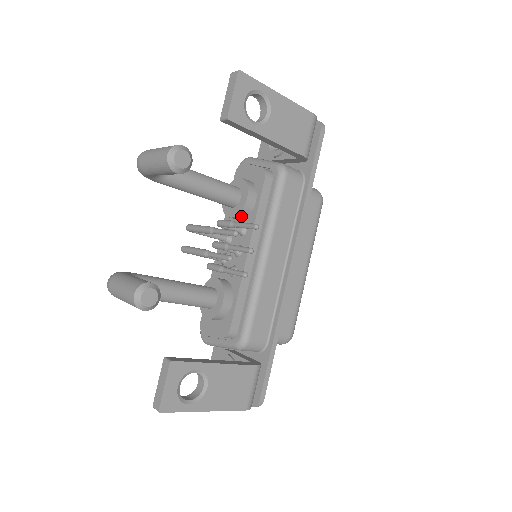
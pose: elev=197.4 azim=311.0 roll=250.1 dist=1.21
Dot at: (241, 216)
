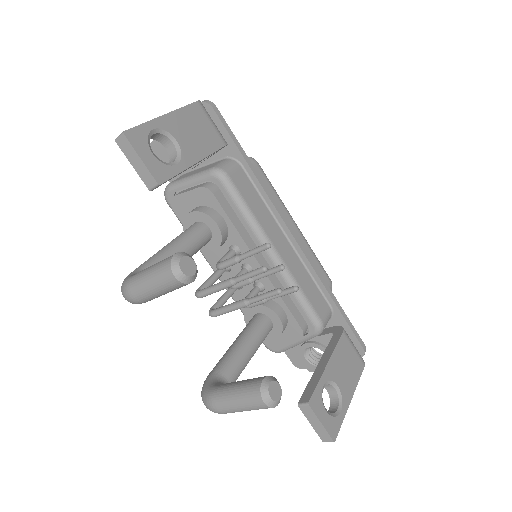
Dot at: (223, 242)
